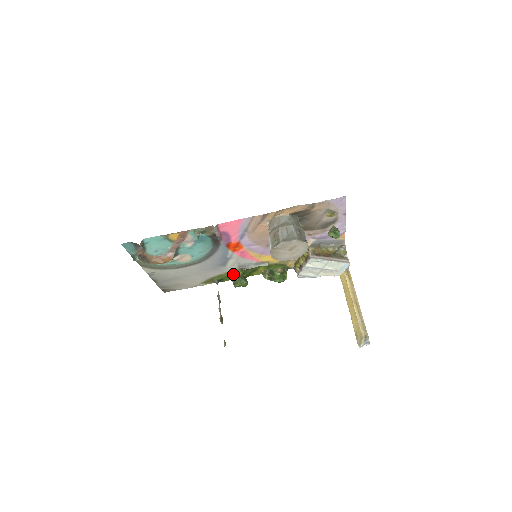
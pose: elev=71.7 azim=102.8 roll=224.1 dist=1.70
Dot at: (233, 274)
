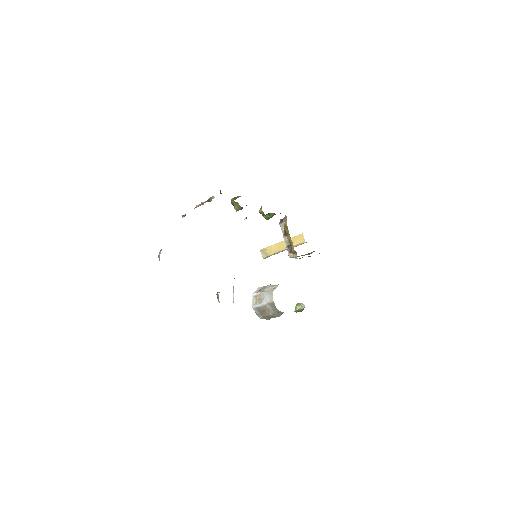
Dot at: (239, 205)
